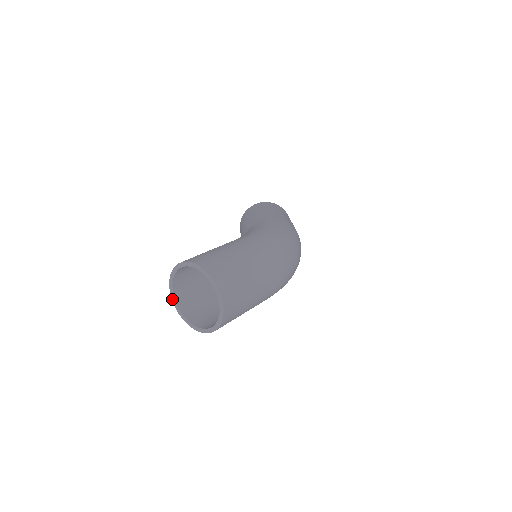
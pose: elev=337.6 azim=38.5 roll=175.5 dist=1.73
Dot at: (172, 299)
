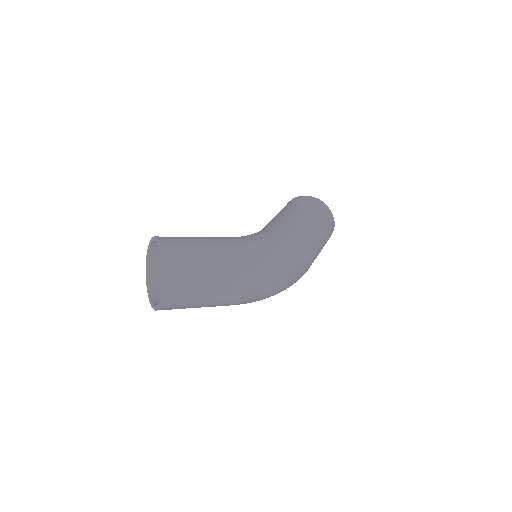
Dot at: (146, 256)
